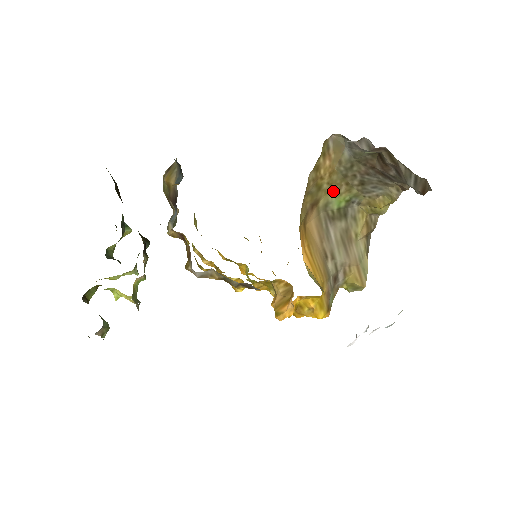
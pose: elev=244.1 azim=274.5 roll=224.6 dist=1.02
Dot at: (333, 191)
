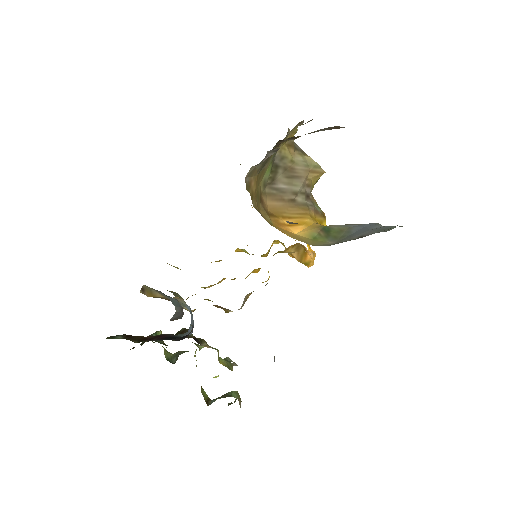
Dot at: (262, 176)
